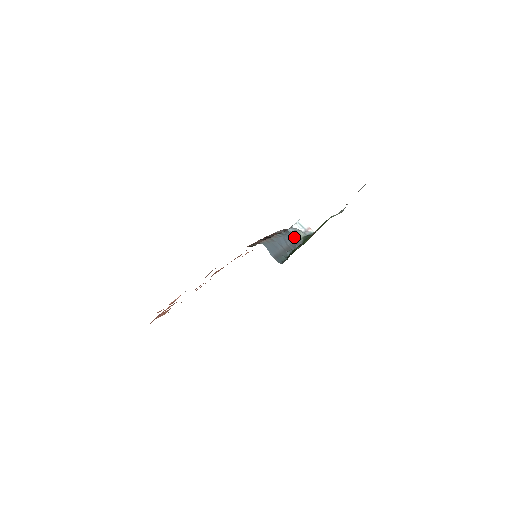
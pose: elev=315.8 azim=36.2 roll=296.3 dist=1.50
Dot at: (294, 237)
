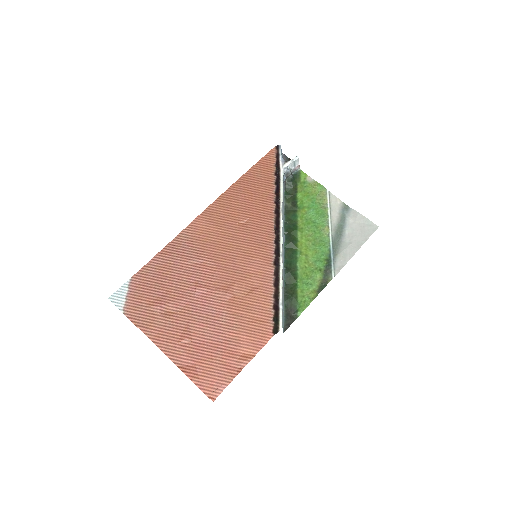
Dot at: occluded
